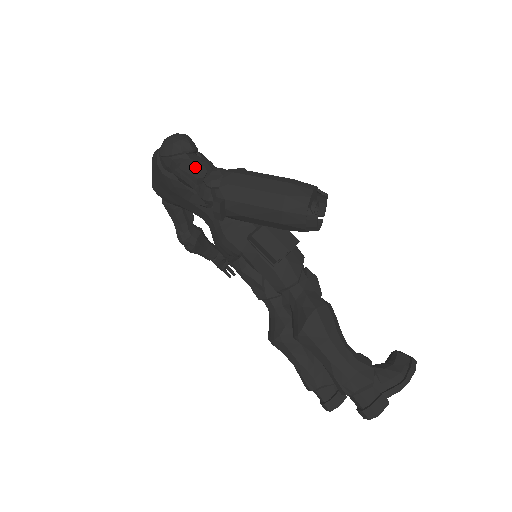
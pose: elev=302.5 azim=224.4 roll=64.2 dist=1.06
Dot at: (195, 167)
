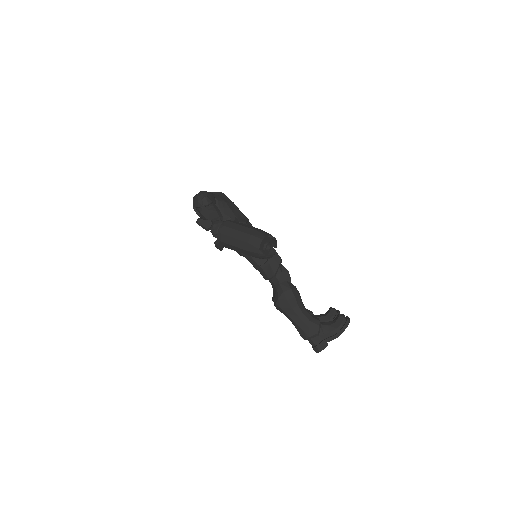
Dot at: (206, 221)
